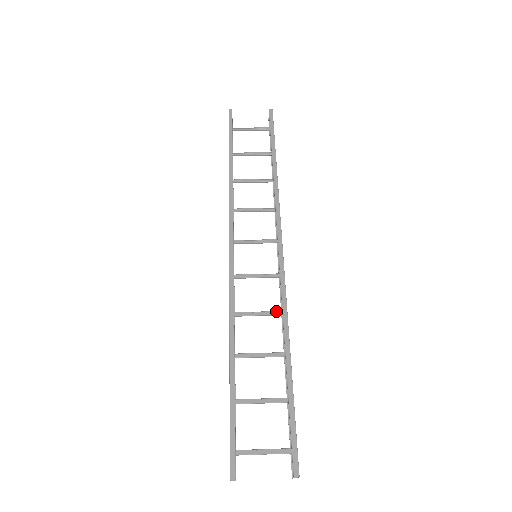
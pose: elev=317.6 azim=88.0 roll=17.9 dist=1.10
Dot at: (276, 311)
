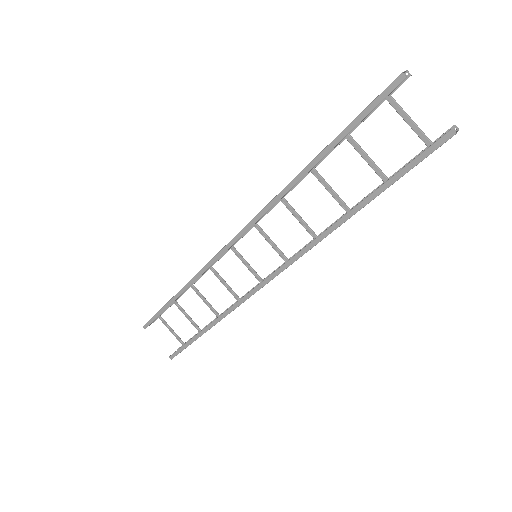
Dot at: (236, 296)
